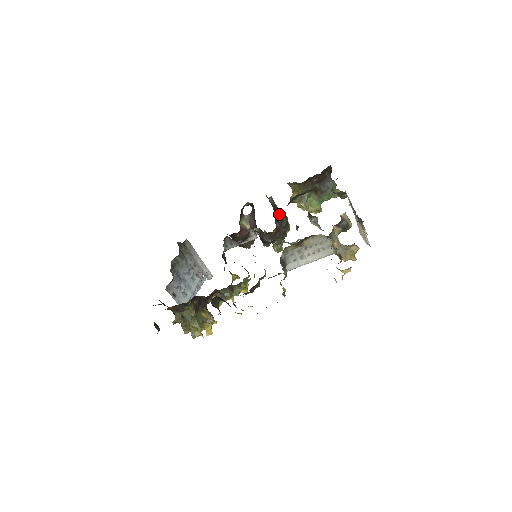
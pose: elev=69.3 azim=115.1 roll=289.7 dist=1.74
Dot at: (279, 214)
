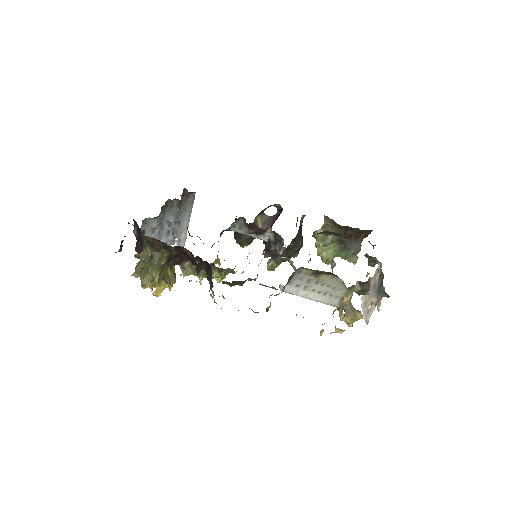
Dot at: (299, 236)
